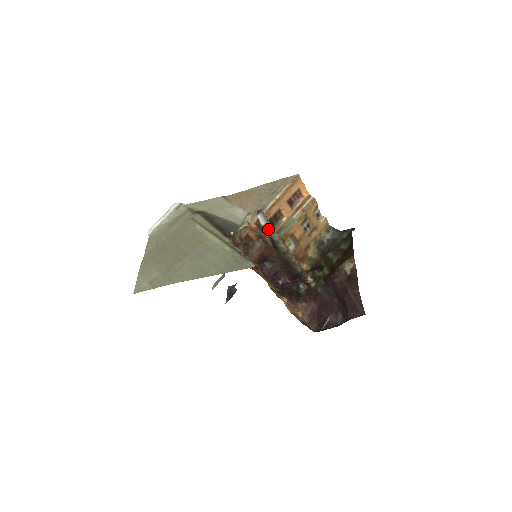
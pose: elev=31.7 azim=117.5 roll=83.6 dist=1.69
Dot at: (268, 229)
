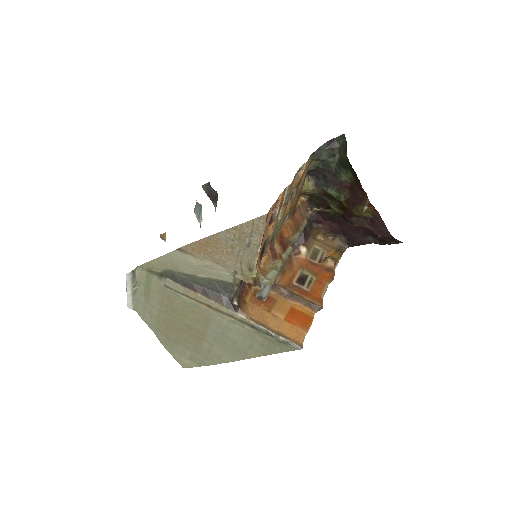
Dot at: occluded
